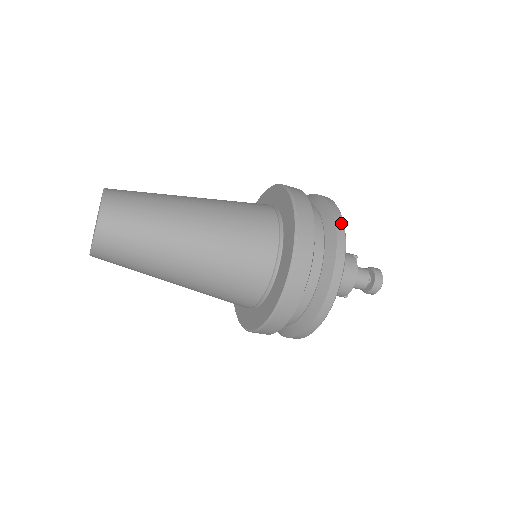
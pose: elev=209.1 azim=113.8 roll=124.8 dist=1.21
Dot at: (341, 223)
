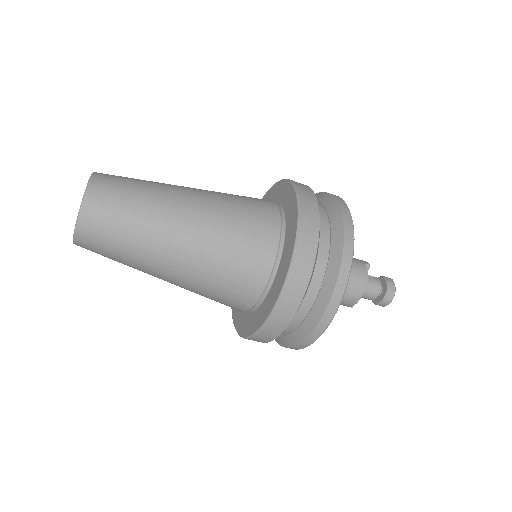
Dot at: (351, 237)
